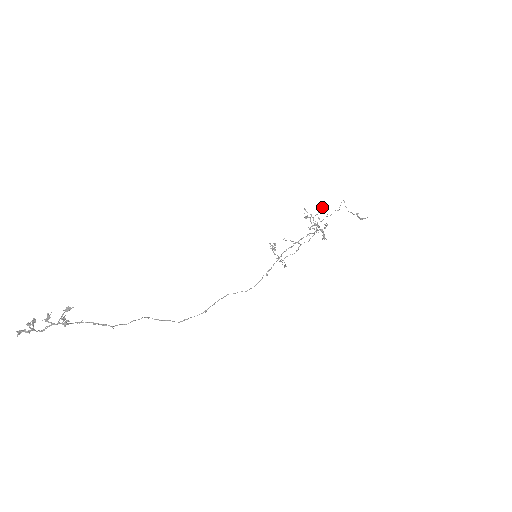
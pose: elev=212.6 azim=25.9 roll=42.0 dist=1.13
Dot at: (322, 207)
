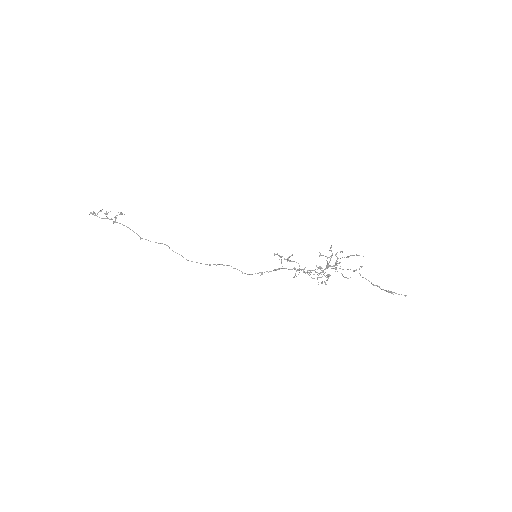
Dot at: occluded
